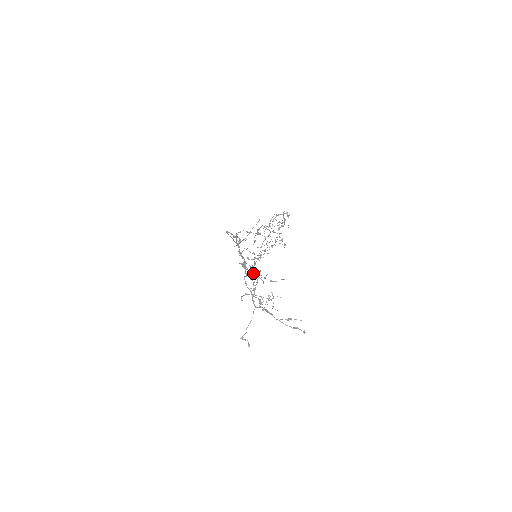
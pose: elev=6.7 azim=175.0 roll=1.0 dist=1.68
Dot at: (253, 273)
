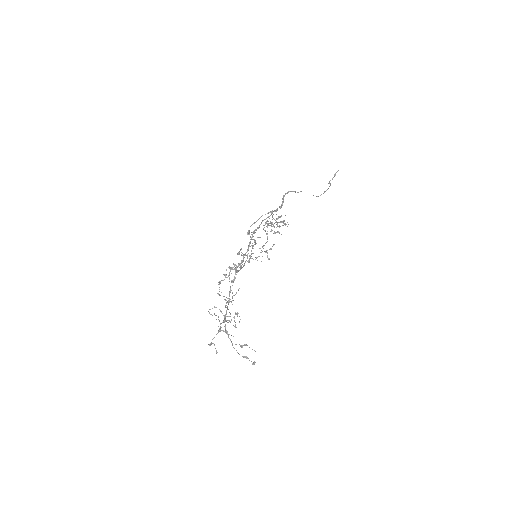
Dot at: occluded
